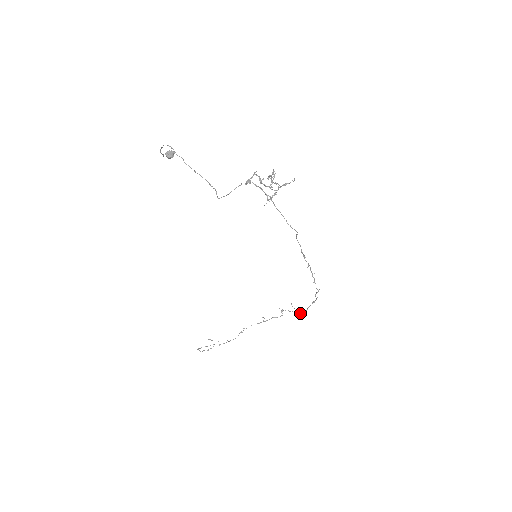
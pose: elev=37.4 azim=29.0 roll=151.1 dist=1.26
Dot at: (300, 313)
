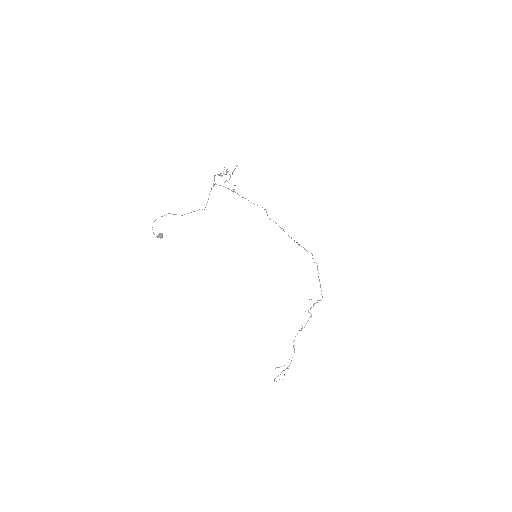
Dot at: (320, 300)
